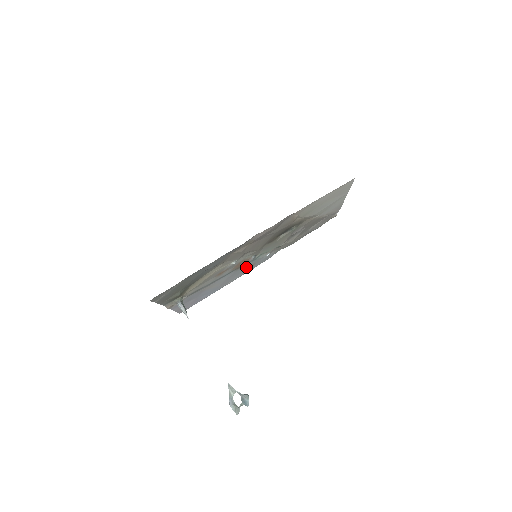
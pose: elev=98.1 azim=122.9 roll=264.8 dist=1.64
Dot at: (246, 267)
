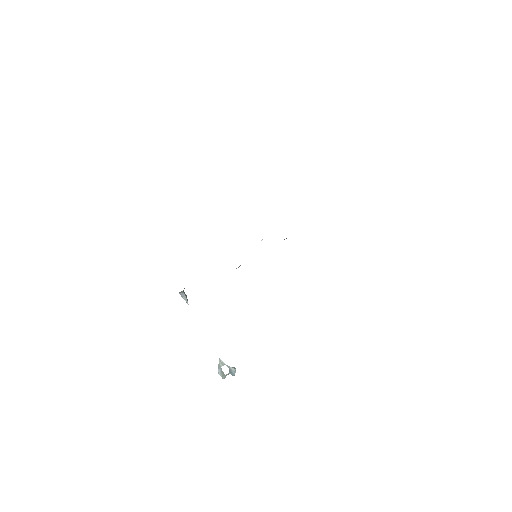
Dot at: occluded
